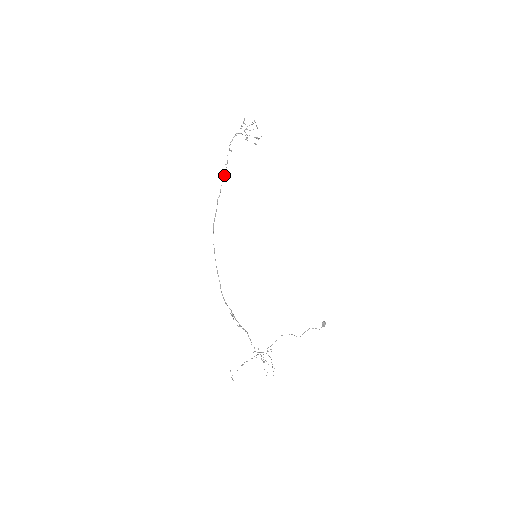
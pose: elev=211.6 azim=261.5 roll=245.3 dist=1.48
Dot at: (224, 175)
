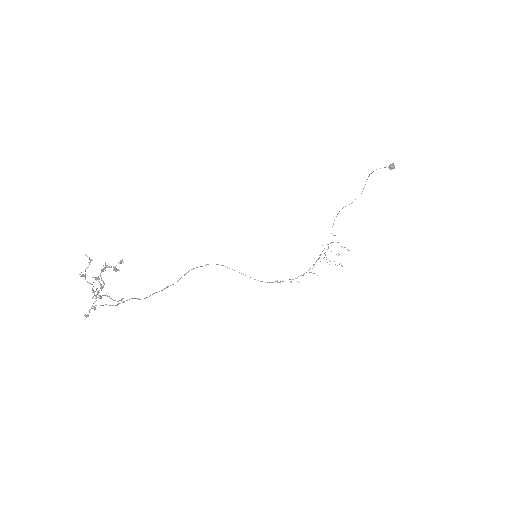
Dot at: occluded
